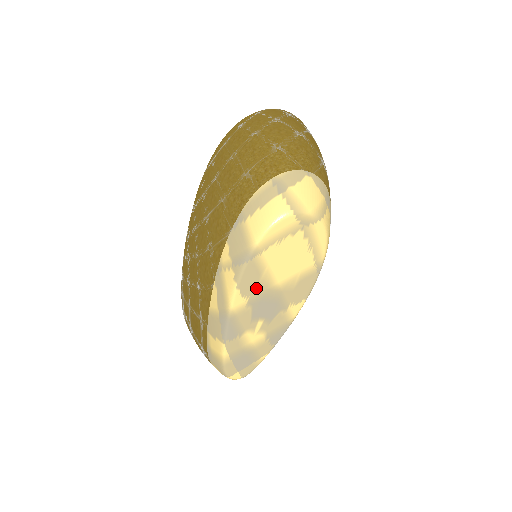
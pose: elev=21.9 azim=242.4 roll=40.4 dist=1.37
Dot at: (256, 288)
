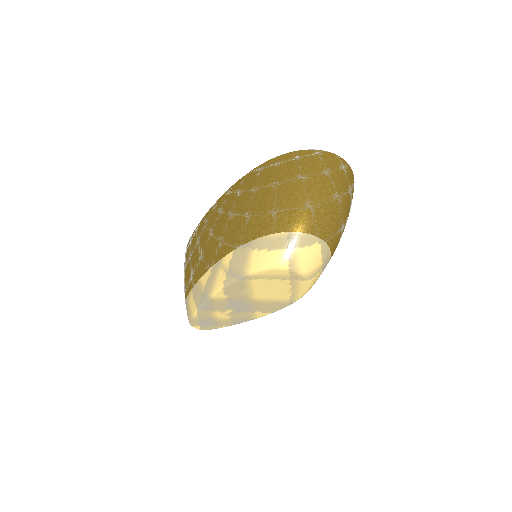
Dot at: (237, 294)
